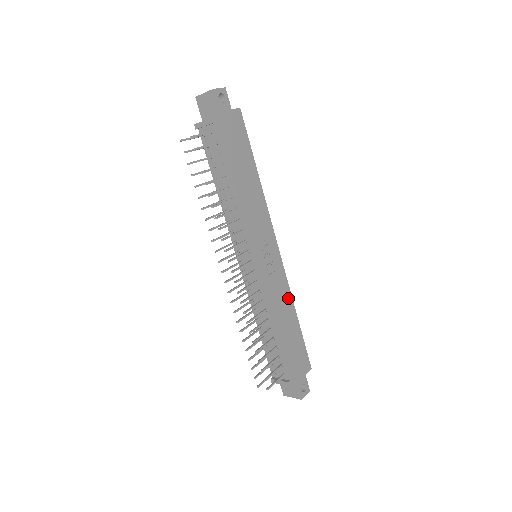
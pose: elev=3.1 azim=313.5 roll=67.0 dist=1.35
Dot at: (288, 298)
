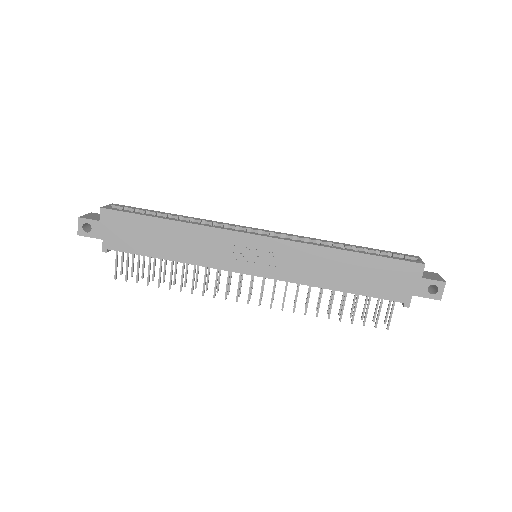
Dot at: (319, 253)
